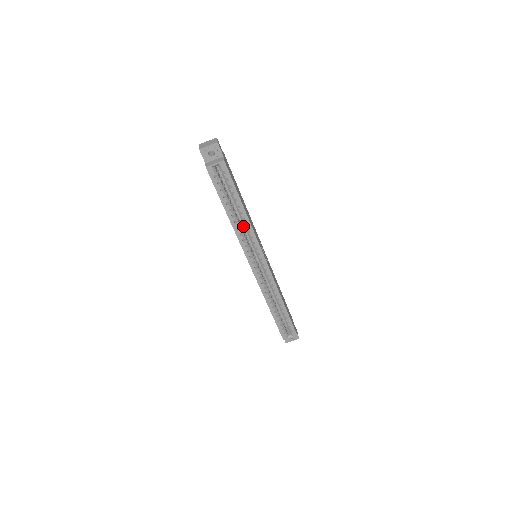
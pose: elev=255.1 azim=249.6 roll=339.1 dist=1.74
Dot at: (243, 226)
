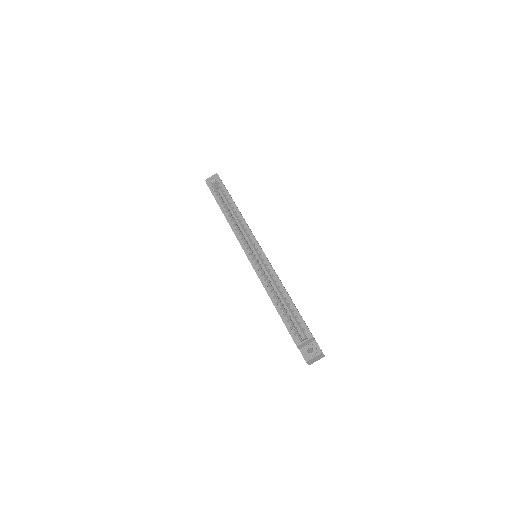
Dot at: occluded
